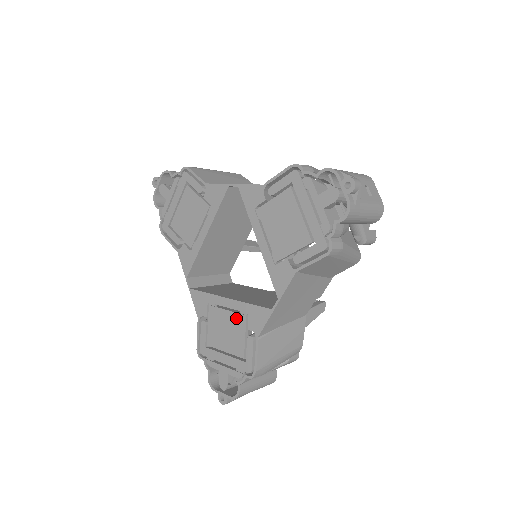
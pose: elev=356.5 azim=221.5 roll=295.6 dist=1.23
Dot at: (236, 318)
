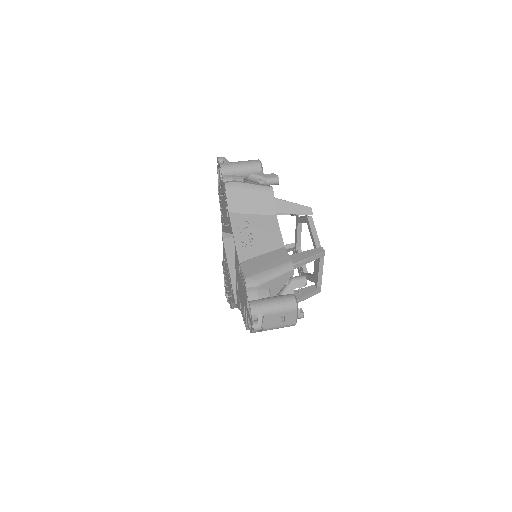
Dot at: occluded
